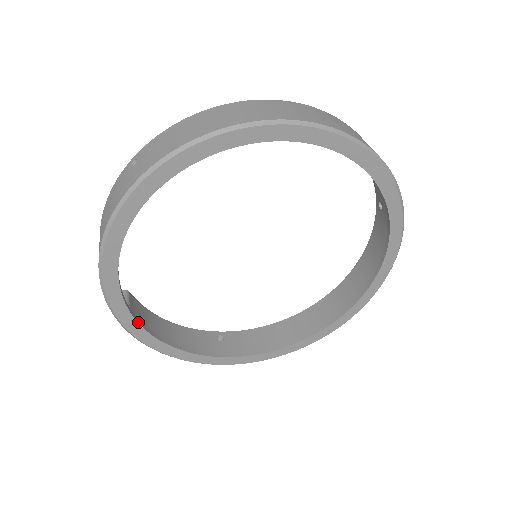
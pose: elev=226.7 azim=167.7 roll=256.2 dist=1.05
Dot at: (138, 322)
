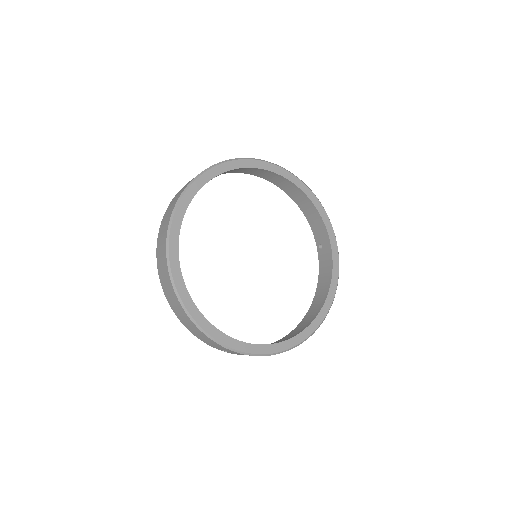
Dot at: occluded
